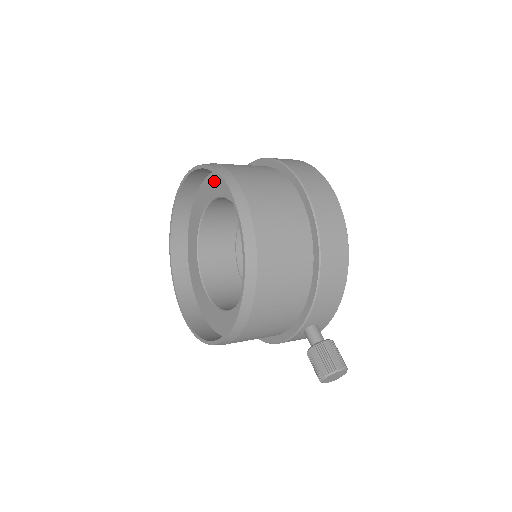
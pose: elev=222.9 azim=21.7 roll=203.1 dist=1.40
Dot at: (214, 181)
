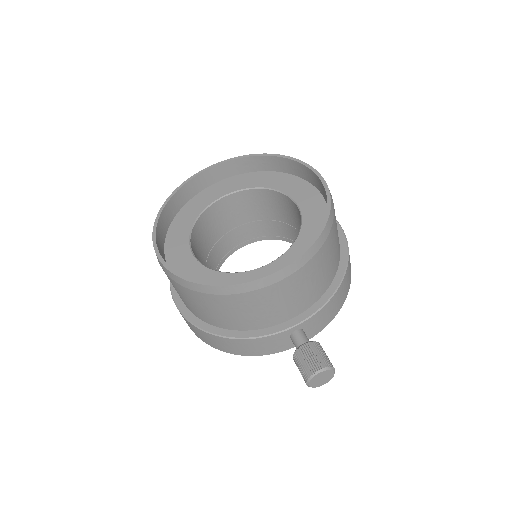
Dot at: (261, 177)
